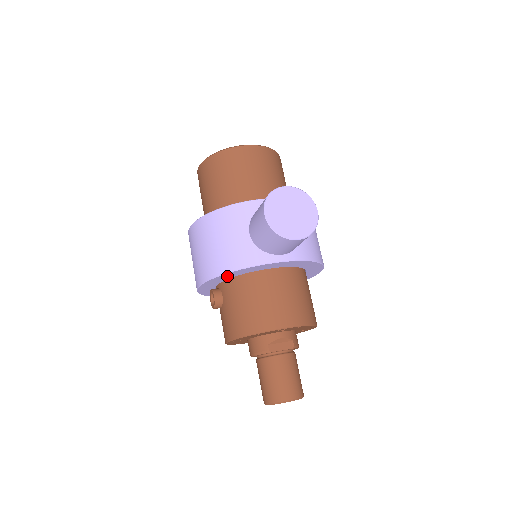
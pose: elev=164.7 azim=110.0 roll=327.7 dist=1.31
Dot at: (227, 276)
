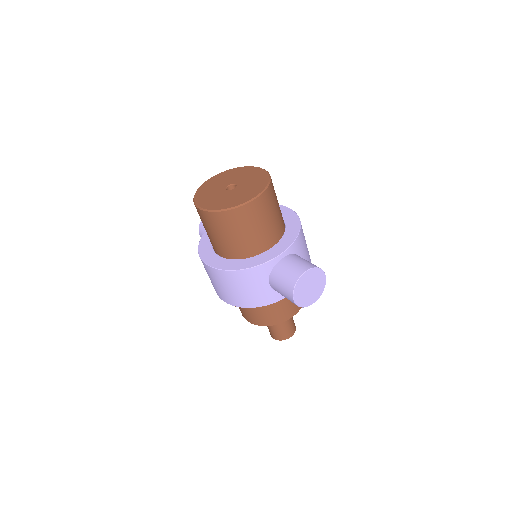
Dot at: occluded
